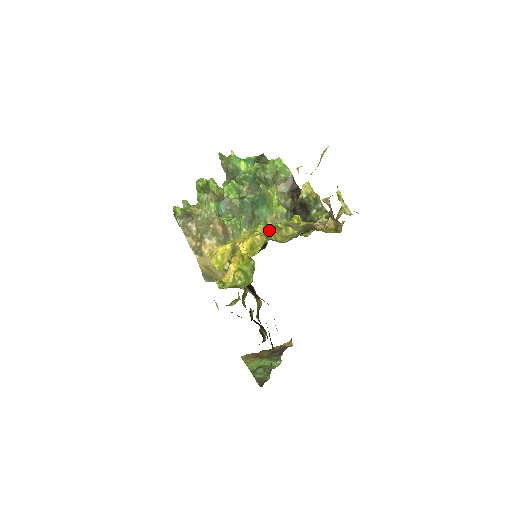
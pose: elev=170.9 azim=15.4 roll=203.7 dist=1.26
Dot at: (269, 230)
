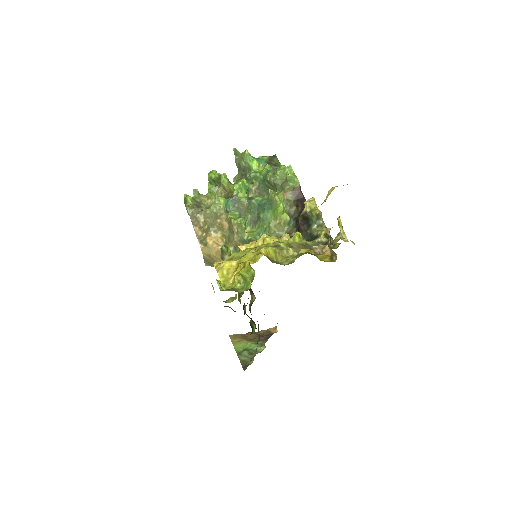
Dot at: (272, 250)
